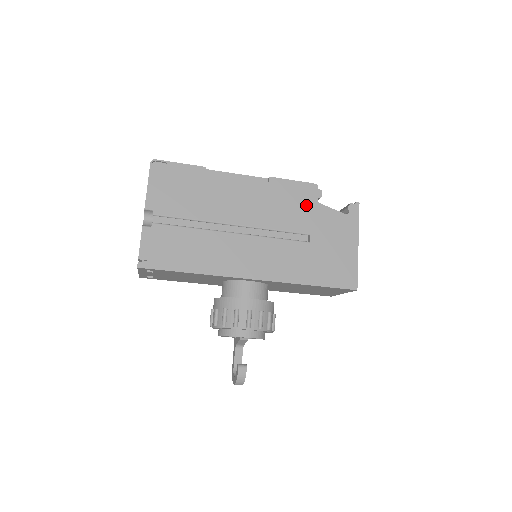
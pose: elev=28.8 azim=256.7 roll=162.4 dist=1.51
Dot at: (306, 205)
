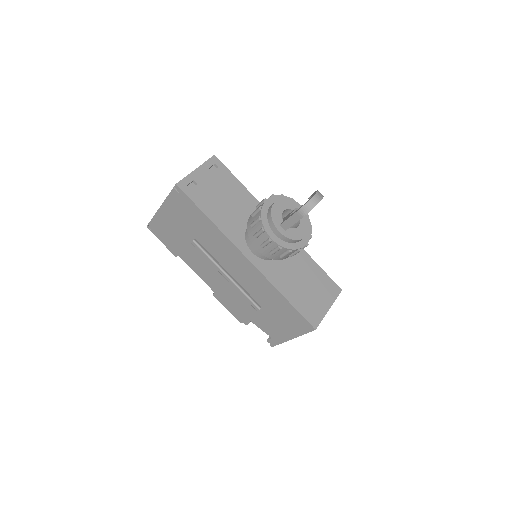
Dot at: occluded
